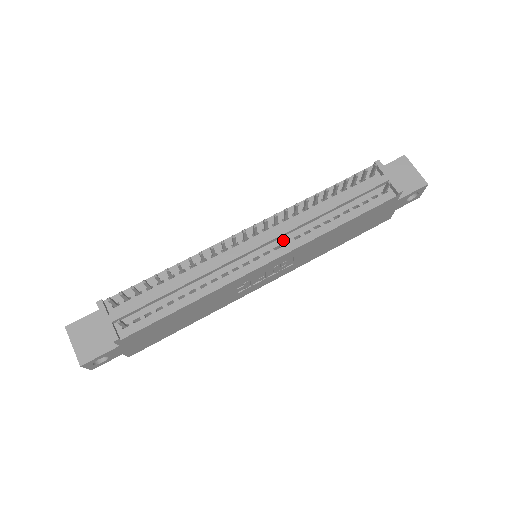
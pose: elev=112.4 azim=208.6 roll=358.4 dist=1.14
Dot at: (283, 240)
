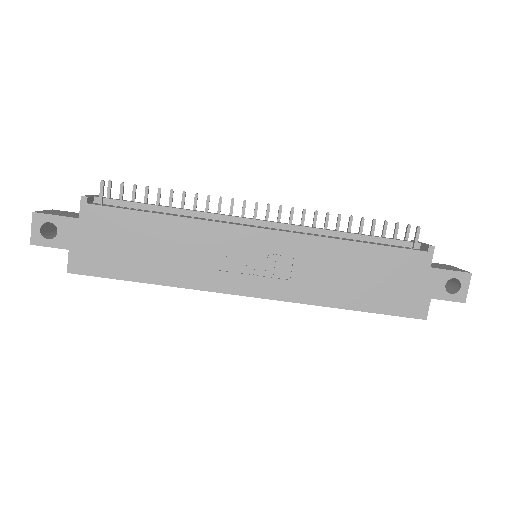
Dot at: (289, 231)
